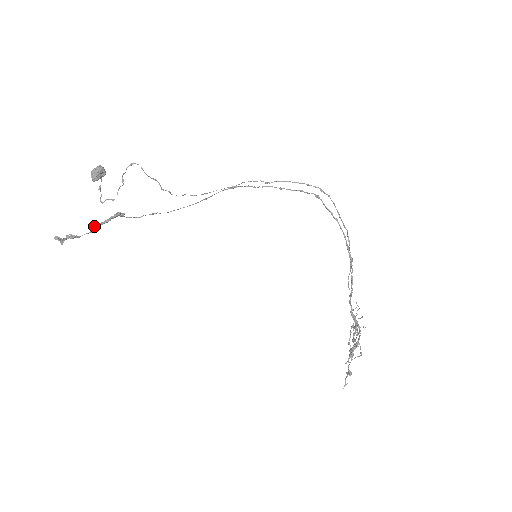
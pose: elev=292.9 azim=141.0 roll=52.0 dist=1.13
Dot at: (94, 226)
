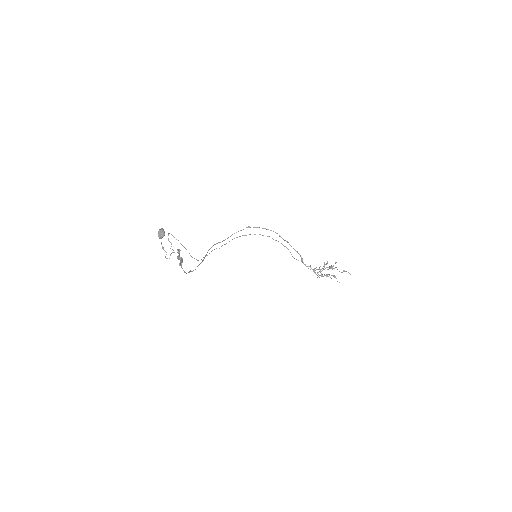
Dot at: occluded
